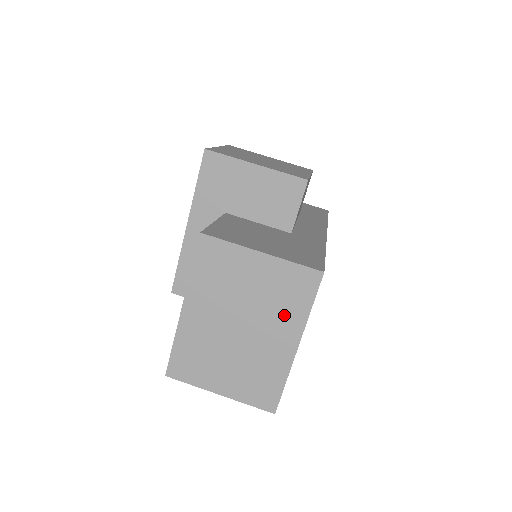
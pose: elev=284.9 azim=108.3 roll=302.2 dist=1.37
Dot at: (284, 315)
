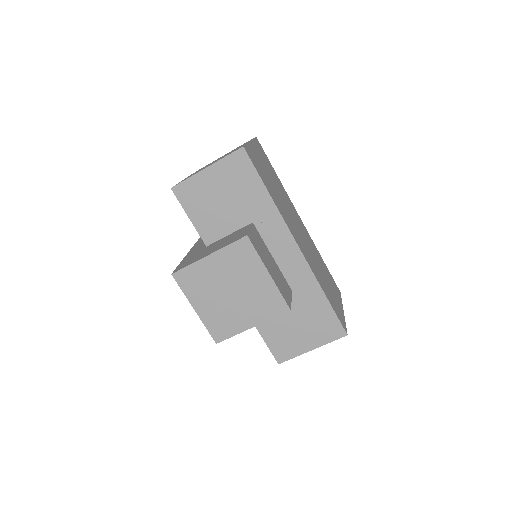
Dot at: occluded
